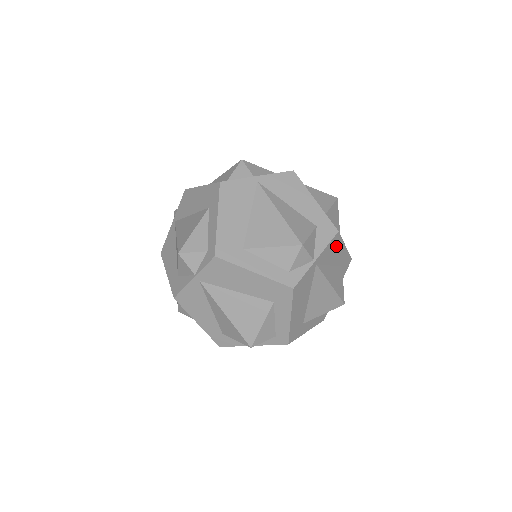
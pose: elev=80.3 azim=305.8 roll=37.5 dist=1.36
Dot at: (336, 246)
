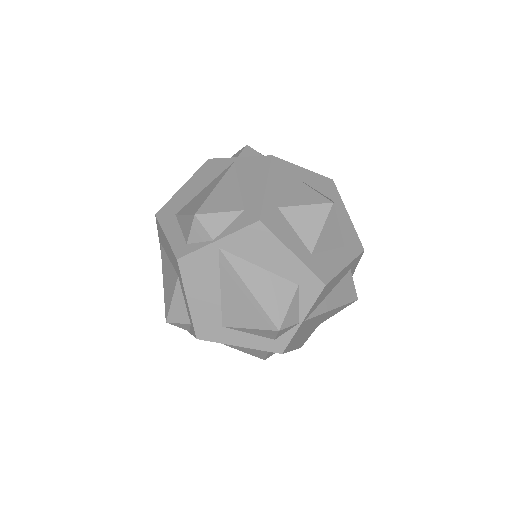
Dot at: (329, 285)
